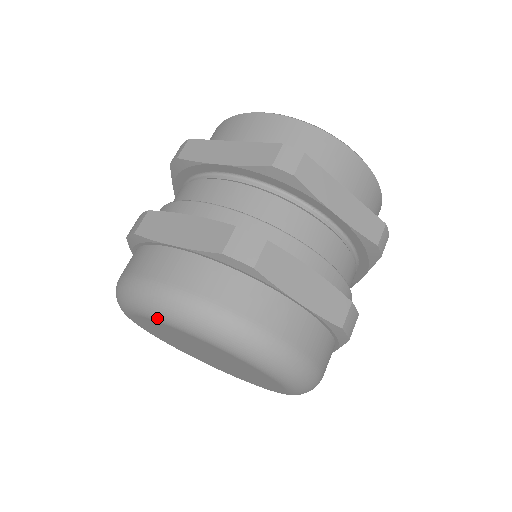
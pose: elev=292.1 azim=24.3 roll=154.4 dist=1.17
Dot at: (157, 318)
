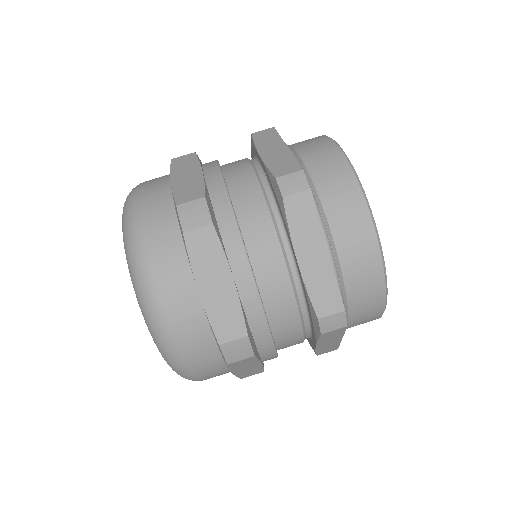
Dot at: (140, 307)
